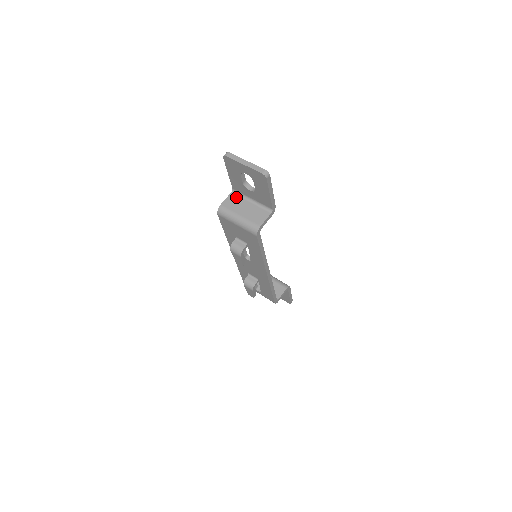
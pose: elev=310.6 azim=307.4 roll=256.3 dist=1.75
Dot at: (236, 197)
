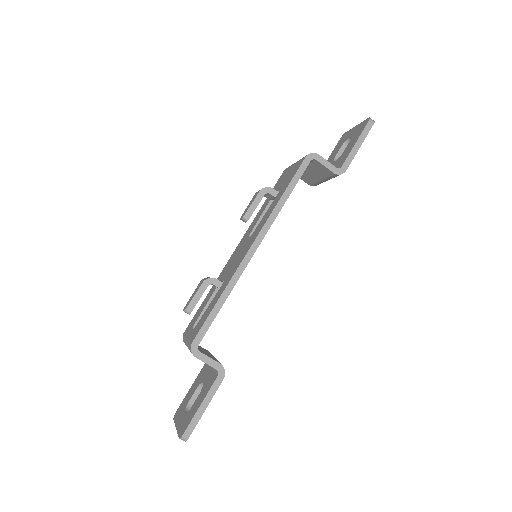
Dot at: occluded
